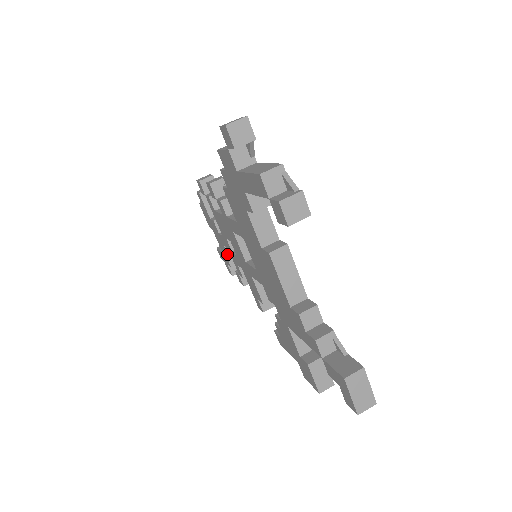
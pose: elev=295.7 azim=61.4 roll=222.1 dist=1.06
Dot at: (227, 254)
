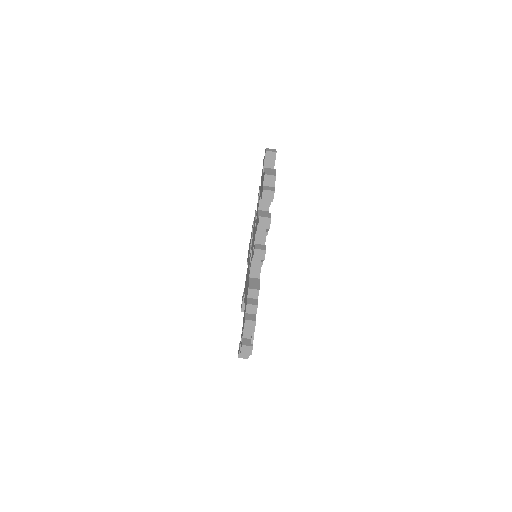
Dot at: occluded
